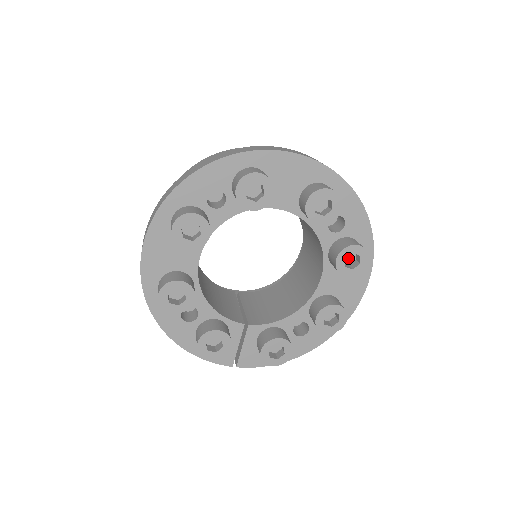
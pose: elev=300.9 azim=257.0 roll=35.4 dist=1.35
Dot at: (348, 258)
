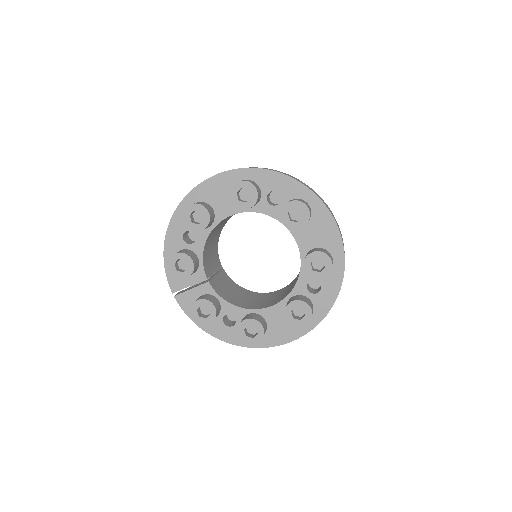
Dot at: (298, 311)
